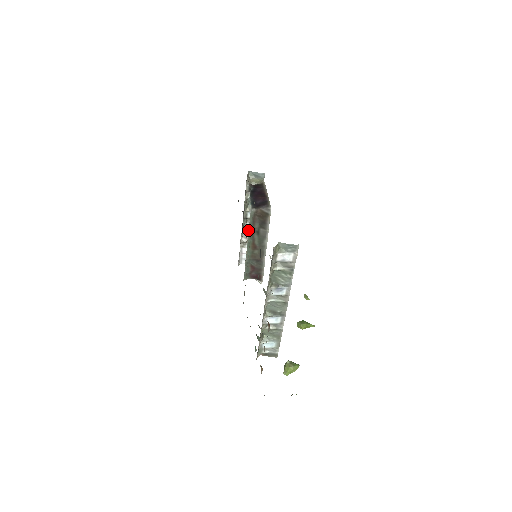
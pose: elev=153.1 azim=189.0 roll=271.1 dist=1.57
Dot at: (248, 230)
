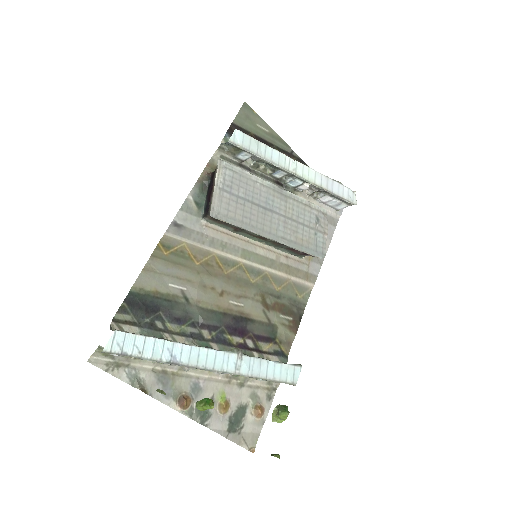
Dot at: (298, 185)
